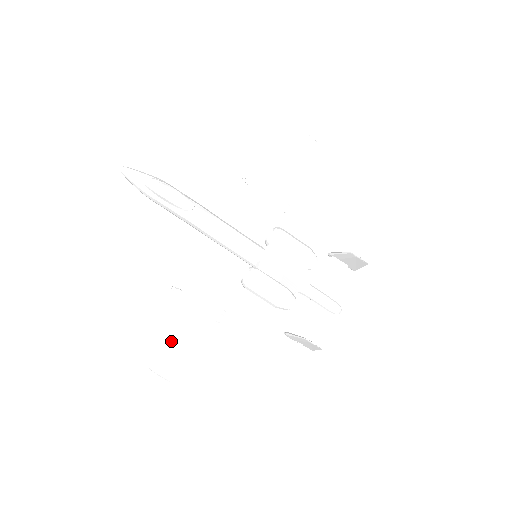
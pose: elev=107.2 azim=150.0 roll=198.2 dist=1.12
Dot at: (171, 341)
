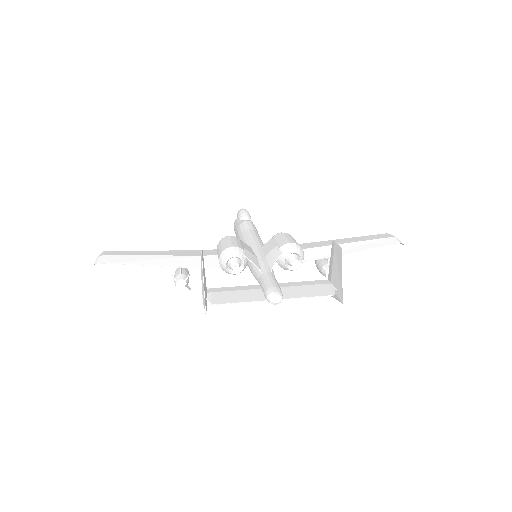
Dot at: (133, 253)
